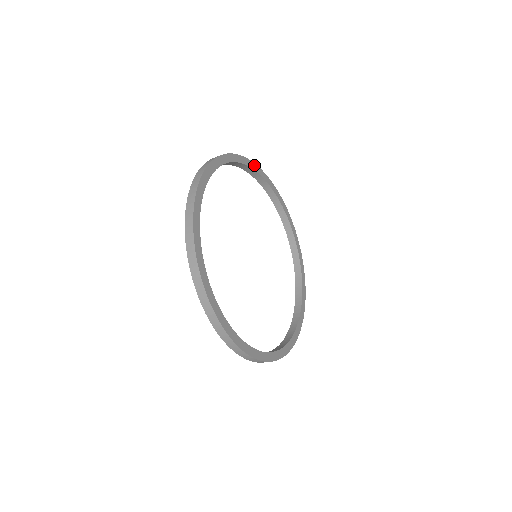
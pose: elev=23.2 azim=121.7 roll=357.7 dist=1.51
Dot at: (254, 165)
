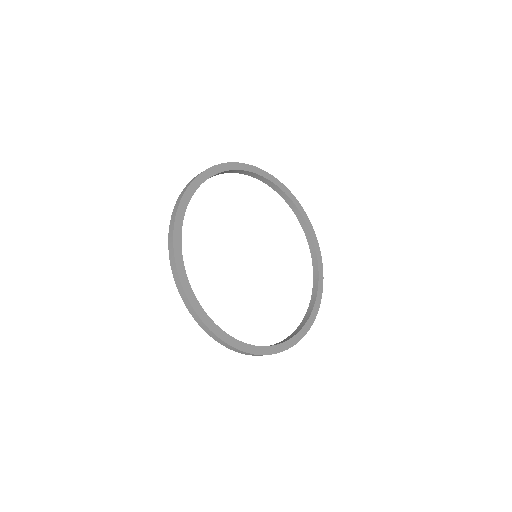
Dot at: (199, 178)
